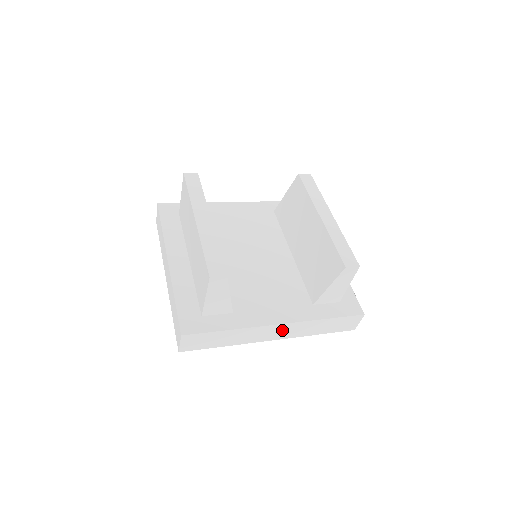
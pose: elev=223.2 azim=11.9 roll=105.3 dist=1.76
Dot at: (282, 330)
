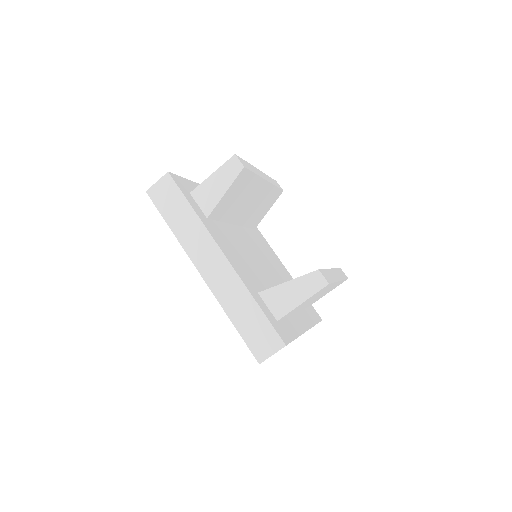
Dot at: (218, 268)
